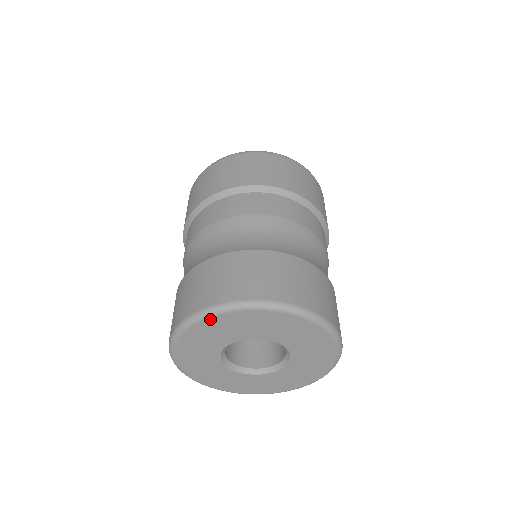
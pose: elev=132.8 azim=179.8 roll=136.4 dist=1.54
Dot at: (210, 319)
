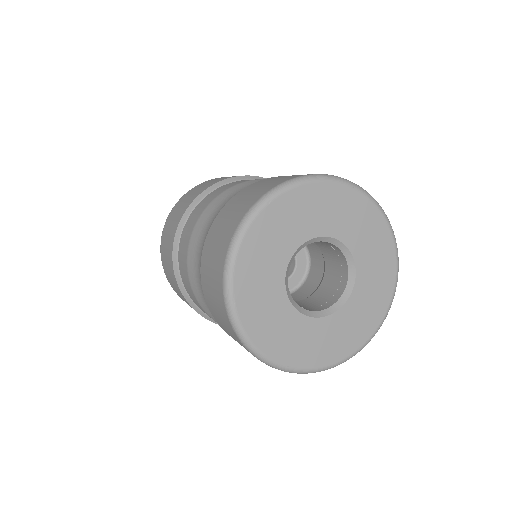
Dot at: (268, 208)
